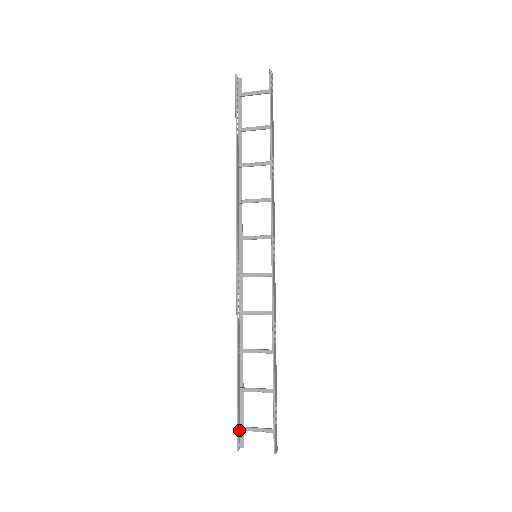
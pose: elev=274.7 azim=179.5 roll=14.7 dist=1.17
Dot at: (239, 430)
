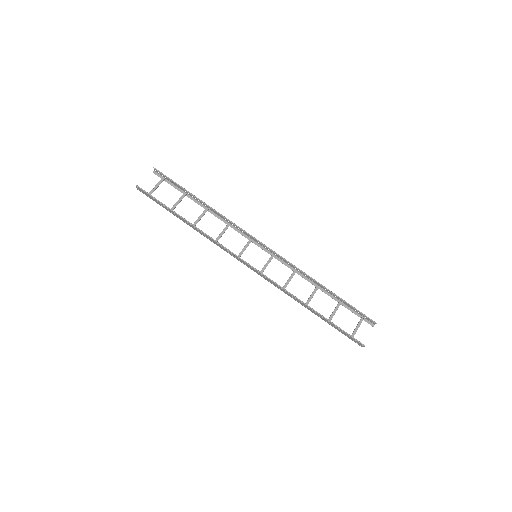
Dot at: (352, 340)
